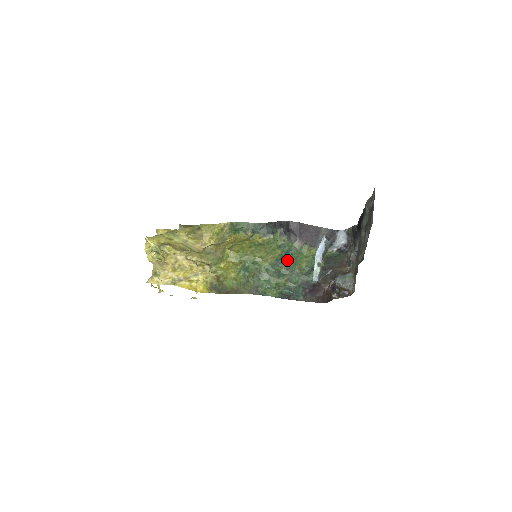
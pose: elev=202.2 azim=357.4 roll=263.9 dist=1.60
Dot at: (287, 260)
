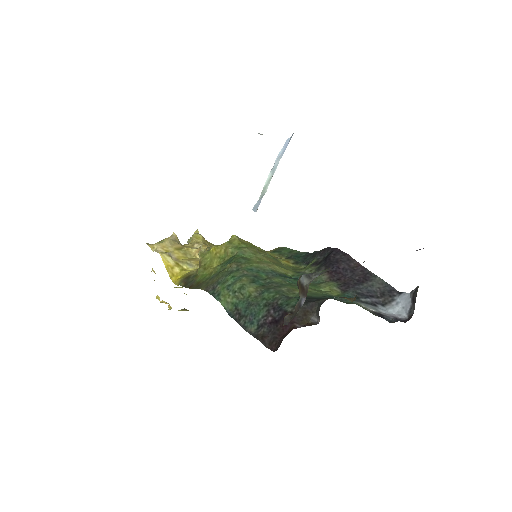
Dot at: (286, 277)
